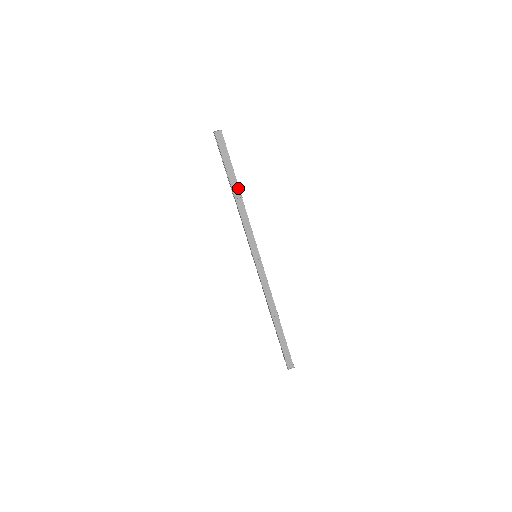
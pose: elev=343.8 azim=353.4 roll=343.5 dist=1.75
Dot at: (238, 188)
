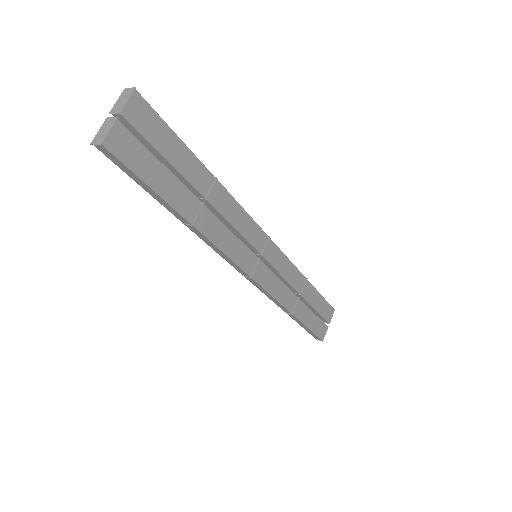
Dot at: (180, 215)
